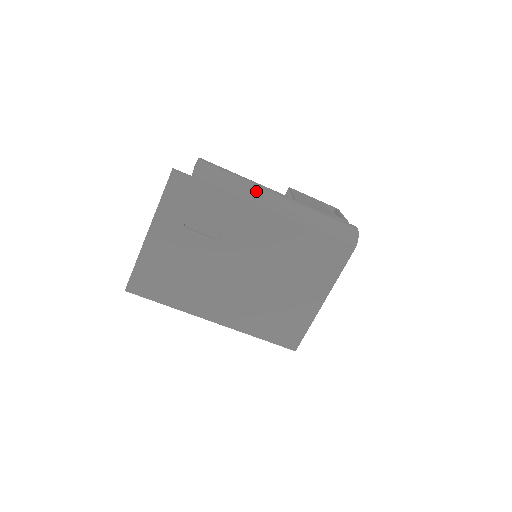
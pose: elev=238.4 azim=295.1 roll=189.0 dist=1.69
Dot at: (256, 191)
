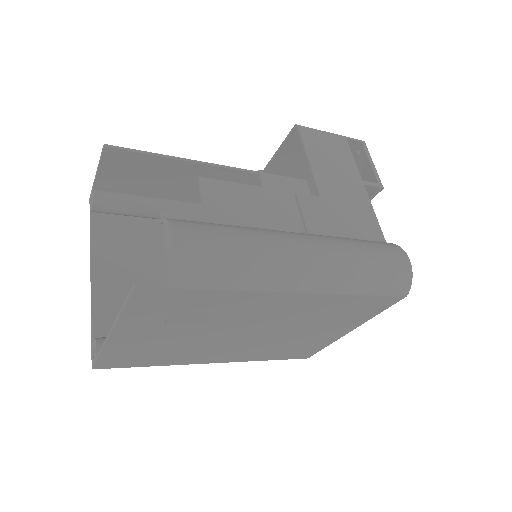
Dot at: (274, 271)
